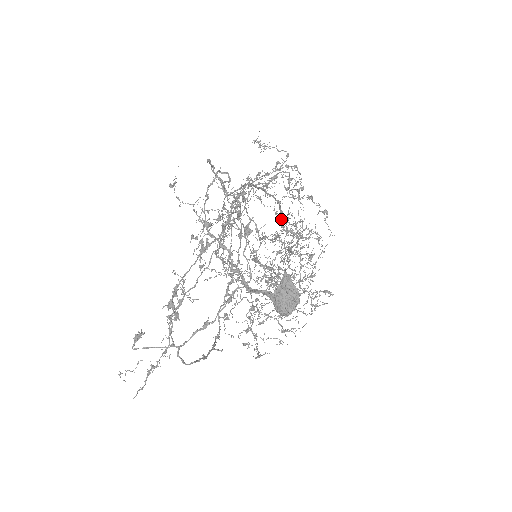
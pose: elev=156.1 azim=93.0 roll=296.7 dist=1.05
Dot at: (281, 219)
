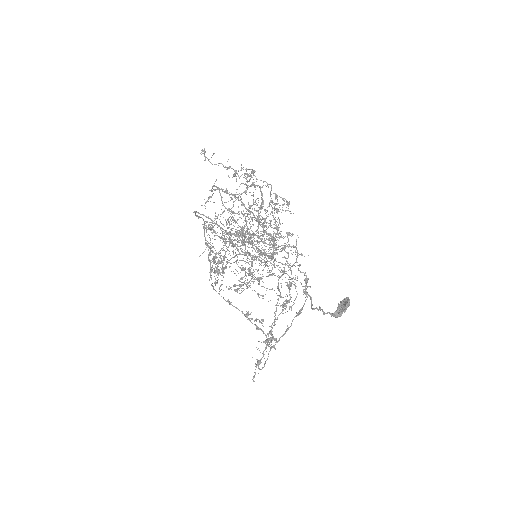
Dot at: occluded
